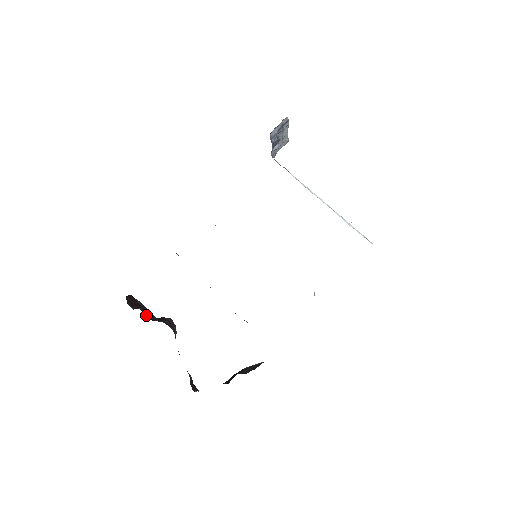
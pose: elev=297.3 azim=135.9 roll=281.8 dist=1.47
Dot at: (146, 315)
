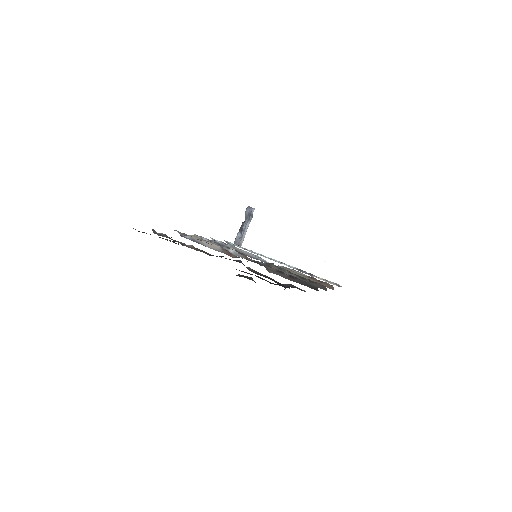
Dot at: occluded
